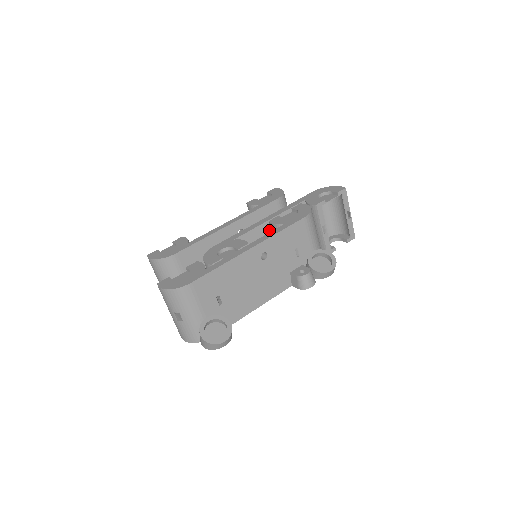
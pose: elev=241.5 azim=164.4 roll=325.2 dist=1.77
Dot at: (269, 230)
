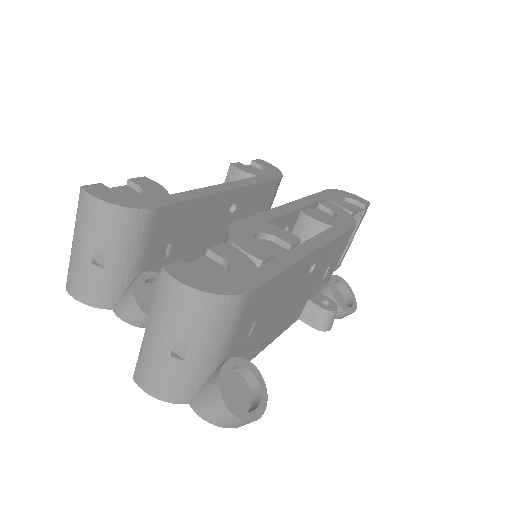
Dot at: (291, 224)
